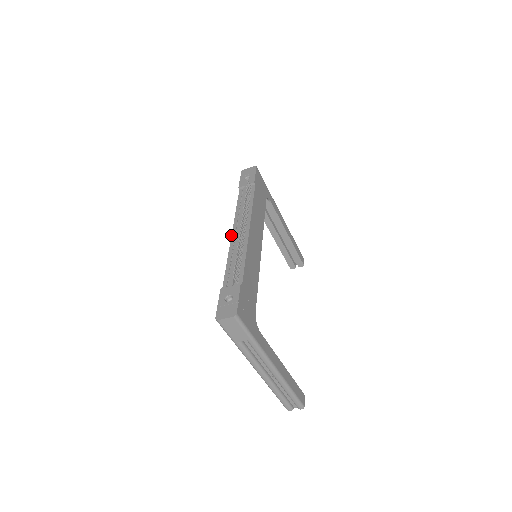
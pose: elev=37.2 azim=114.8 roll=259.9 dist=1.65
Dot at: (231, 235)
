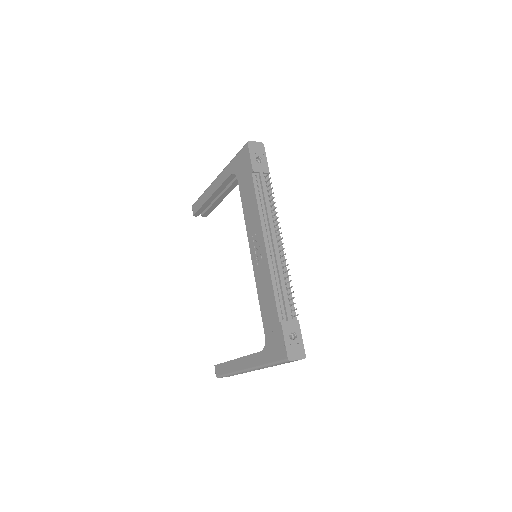
Dot at: (265, 246)
